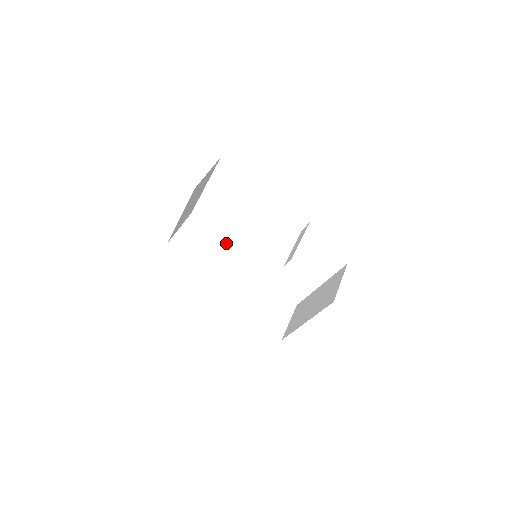
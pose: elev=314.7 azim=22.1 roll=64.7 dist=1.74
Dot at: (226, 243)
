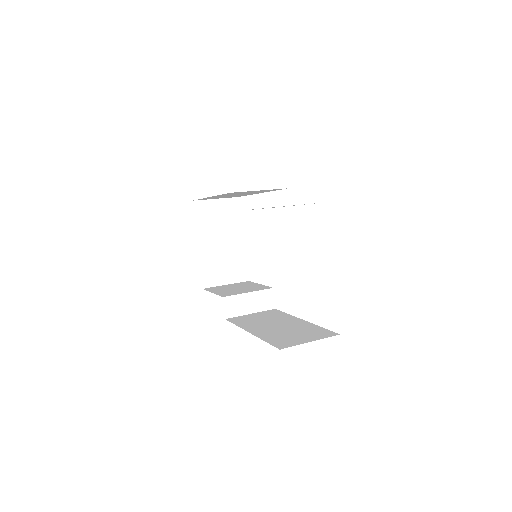
Dot at: (265, 288)
